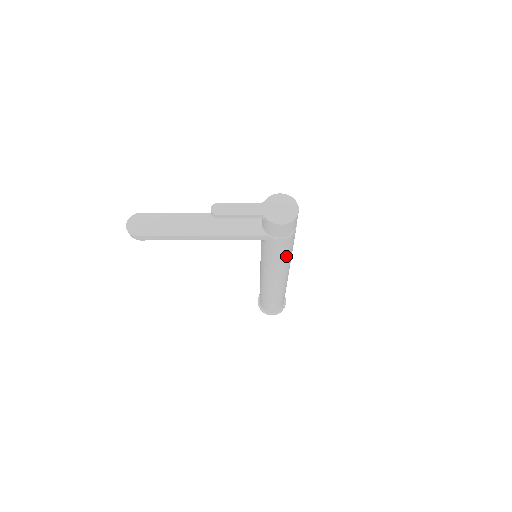
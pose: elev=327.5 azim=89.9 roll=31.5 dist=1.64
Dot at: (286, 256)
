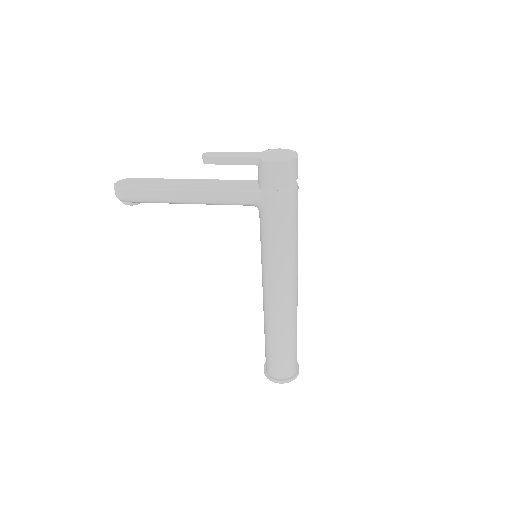
Dot at: (288, 238)
